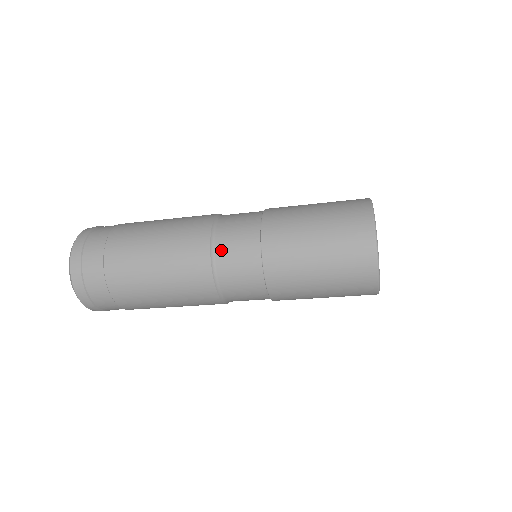
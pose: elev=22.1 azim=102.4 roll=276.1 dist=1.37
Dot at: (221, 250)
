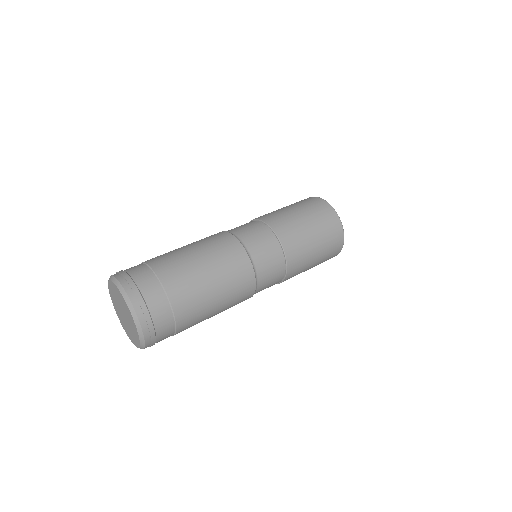
Dot at: (260, 266)
